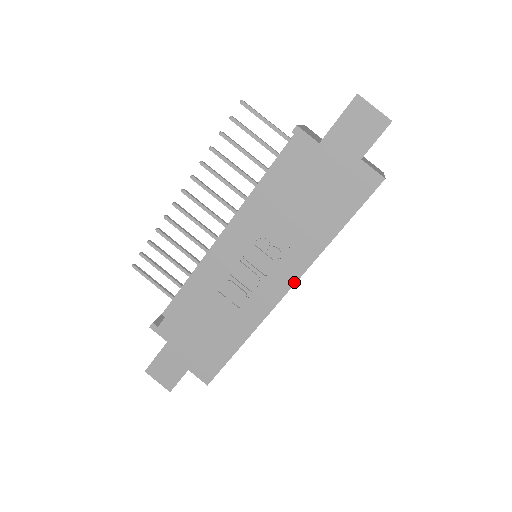
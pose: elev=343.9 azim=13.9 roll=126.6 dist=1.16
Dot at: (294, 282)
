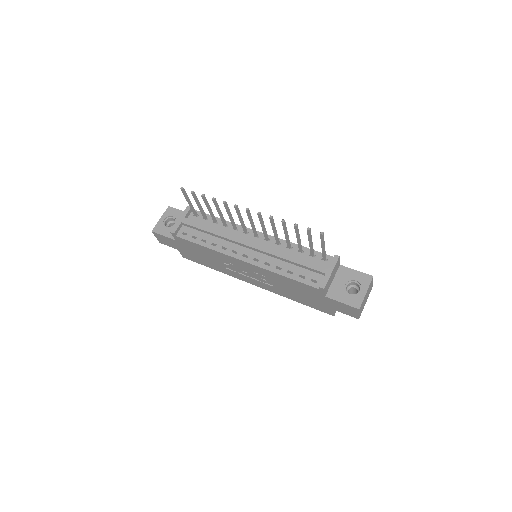
Dot at: (261, 287)
